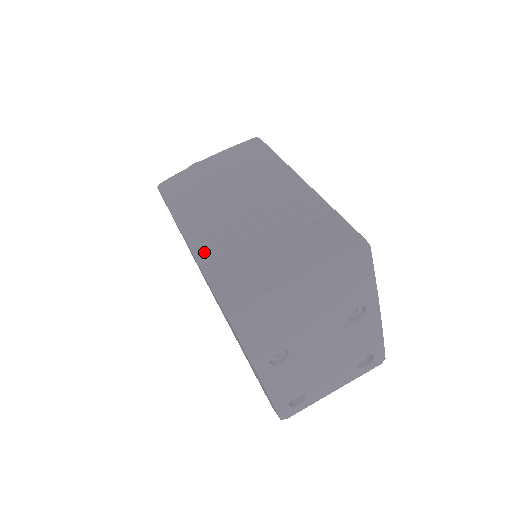
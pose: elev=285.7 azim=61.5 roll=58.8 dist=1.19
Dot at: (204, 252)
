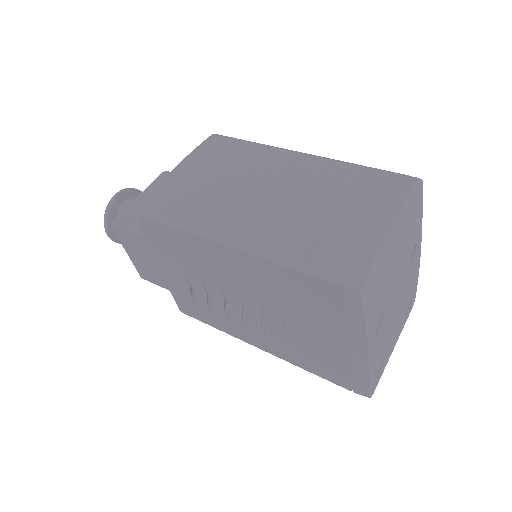
Dot at: (268, 246)
